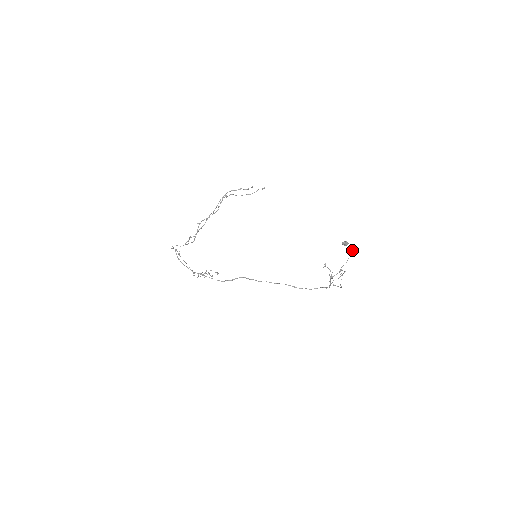
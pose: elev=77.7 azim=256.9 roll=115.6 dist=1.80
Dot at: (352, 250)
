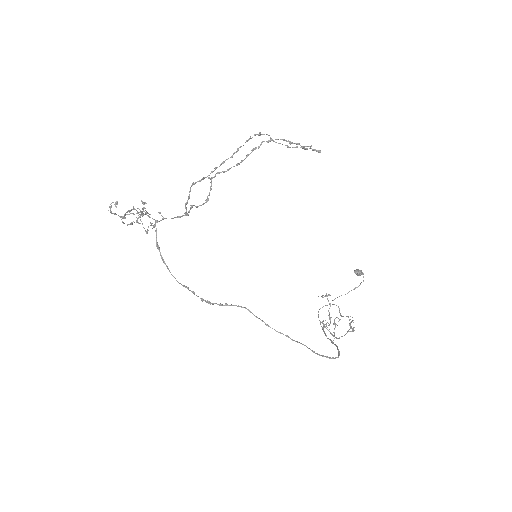
Dot at: (360, 283)
